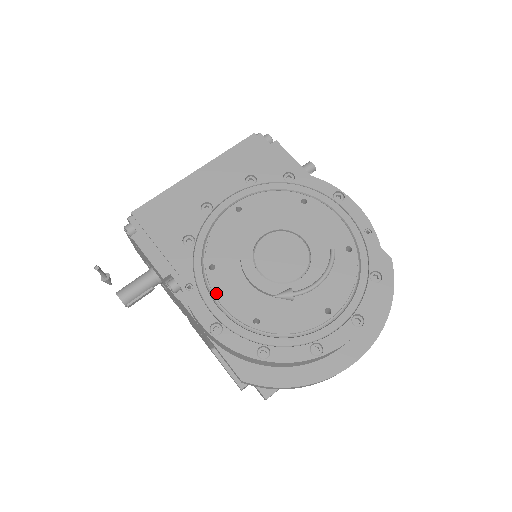
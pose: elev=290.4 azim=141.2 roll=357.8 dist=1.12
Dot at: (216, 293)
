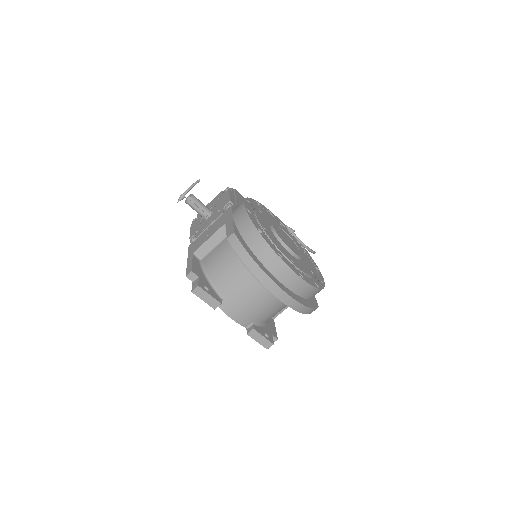
Dot at: (256, 212)
